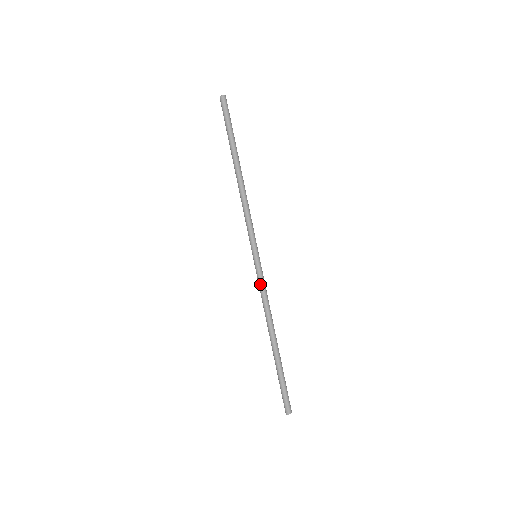
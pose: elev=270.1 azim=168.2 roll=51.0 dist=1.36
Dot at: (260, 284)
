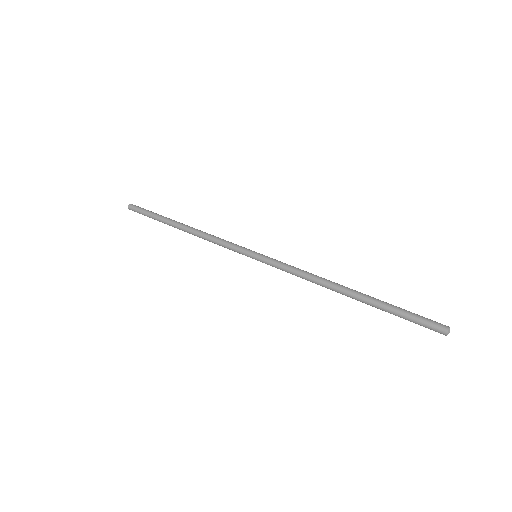
Dot at: (282, 266)
